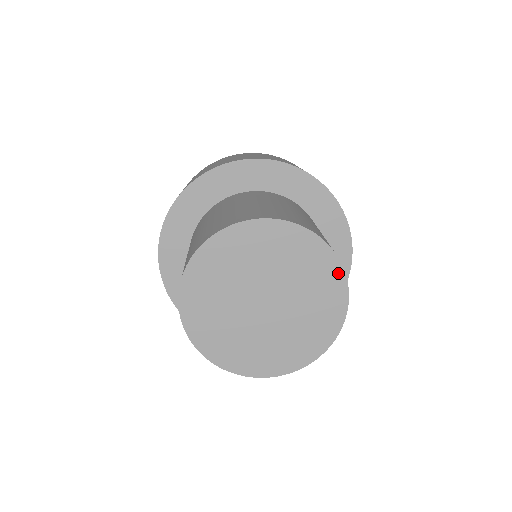
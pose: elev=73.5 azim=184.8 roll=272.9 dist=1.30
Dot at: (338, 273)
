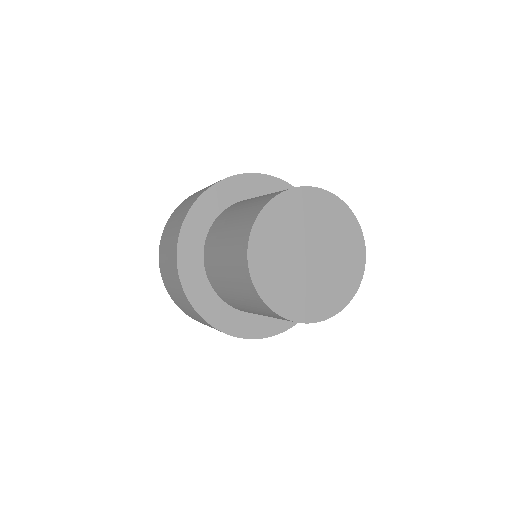
Dot at: (335, 201)
